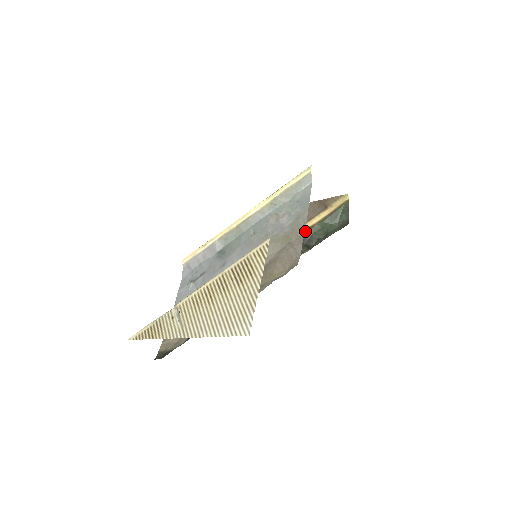
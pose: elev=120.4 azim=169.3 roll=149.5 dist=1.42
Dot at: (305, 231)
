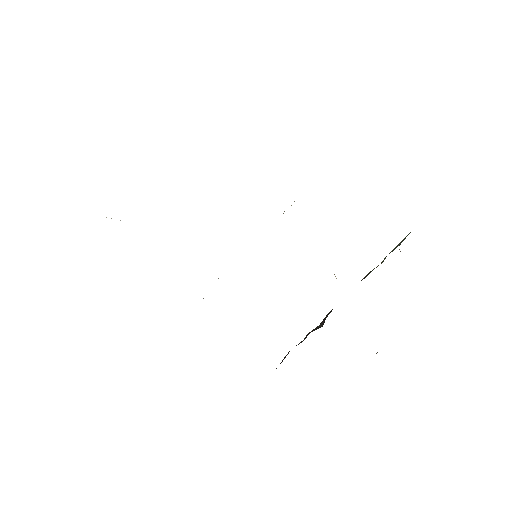
Dot at: occluded
